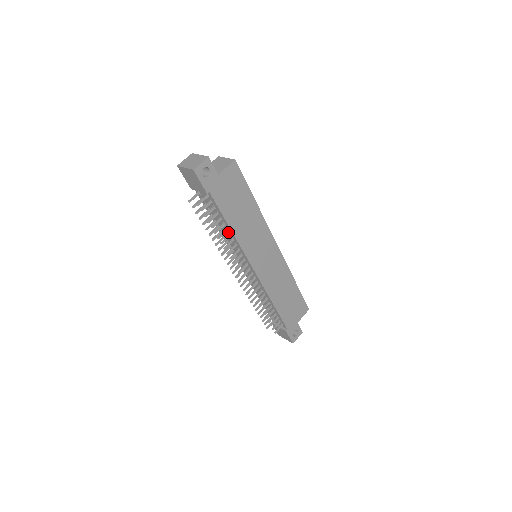
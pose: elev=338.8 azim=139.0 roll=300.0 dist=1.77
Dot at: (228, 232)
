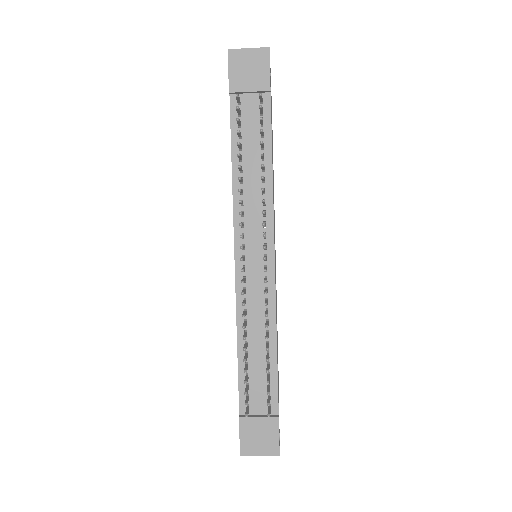
Dot at: (260, 176)
